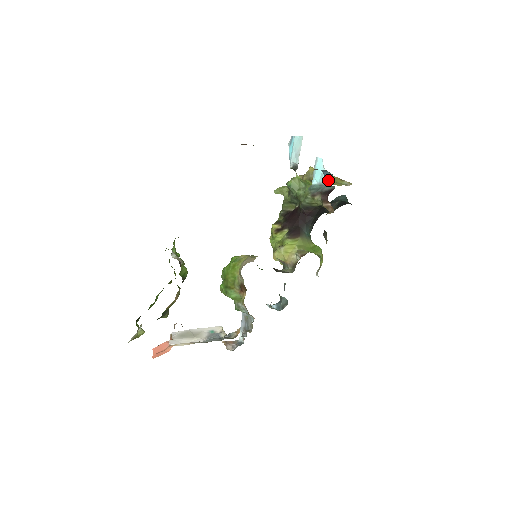
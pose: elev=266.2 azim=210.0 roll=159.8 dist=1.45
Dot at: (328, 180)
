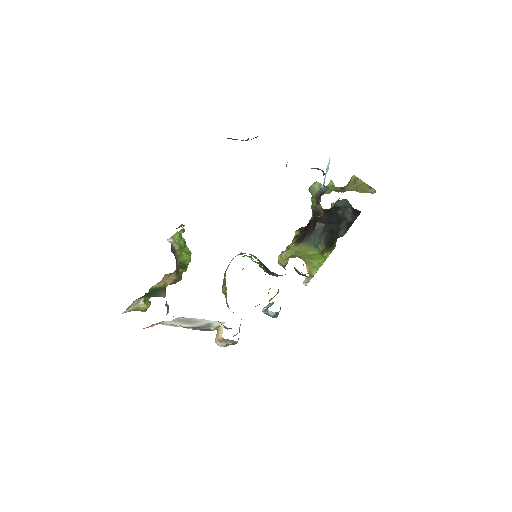
Dot at: occluded
